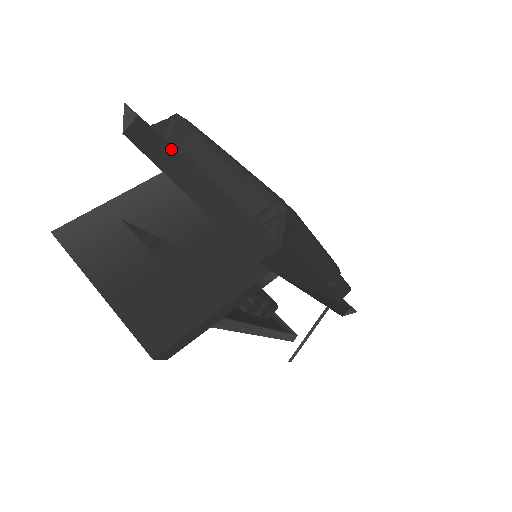
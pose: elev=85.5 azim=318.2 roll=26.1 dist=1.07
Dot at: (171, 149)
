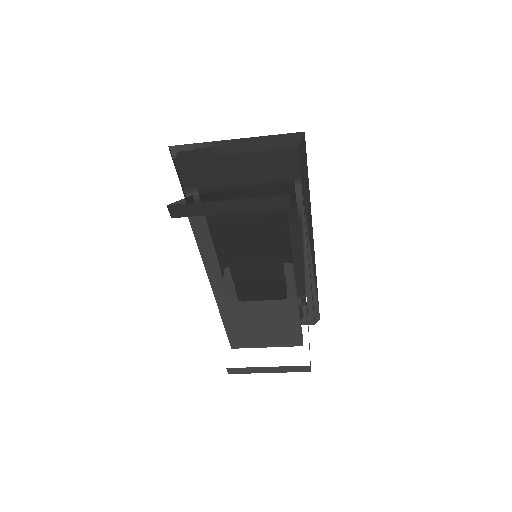
Dot at: (215, 143)
